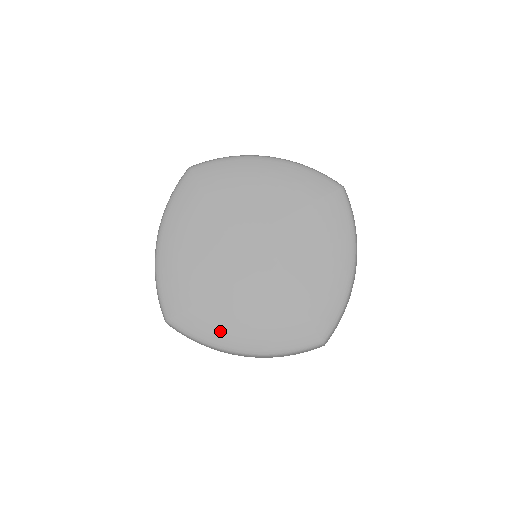
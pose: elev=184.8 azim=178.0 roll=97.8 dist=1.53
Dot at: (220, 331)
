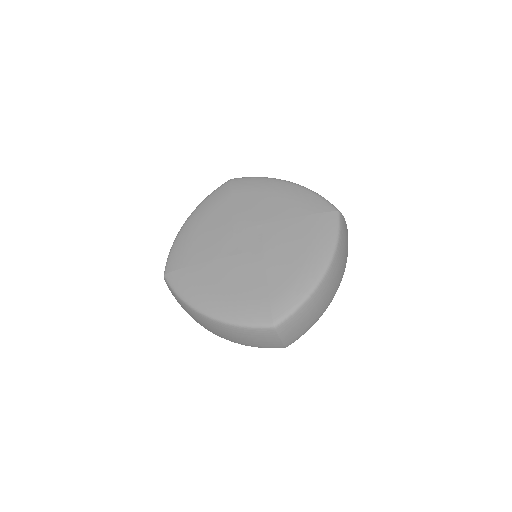
Dot at: (197, 291)
